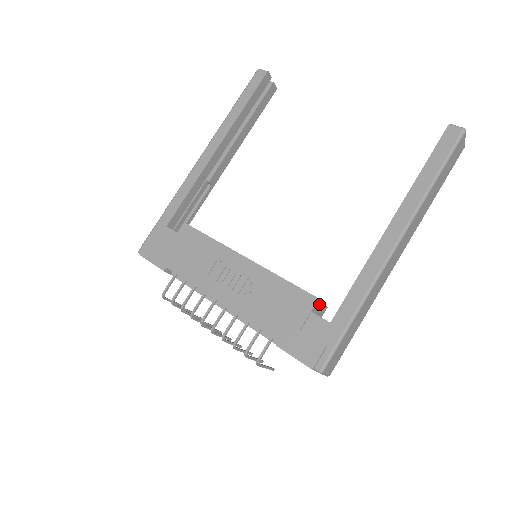
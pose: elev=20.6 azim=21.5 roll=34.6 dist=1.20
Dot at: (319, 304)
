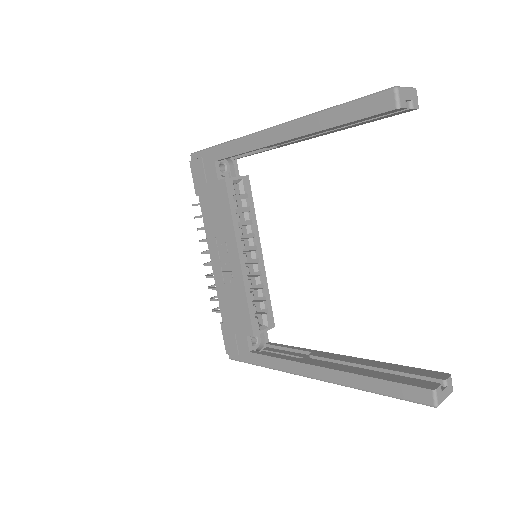
Dot at: (258, 333)
